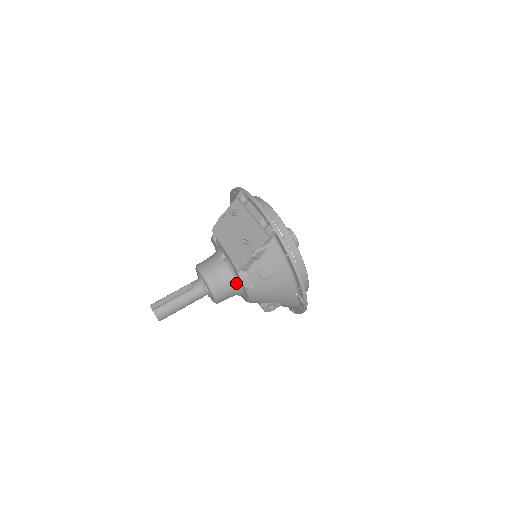
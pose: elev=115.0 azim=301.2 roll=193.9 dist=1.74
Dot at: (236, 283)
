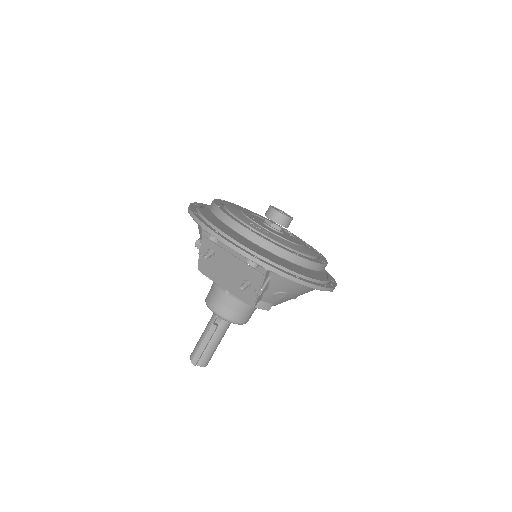
Dot at: occluded
